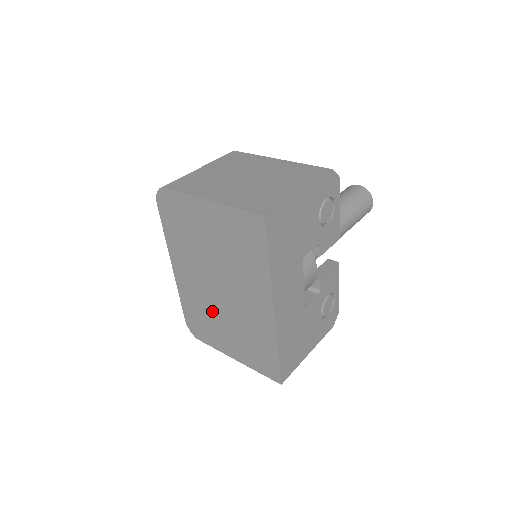
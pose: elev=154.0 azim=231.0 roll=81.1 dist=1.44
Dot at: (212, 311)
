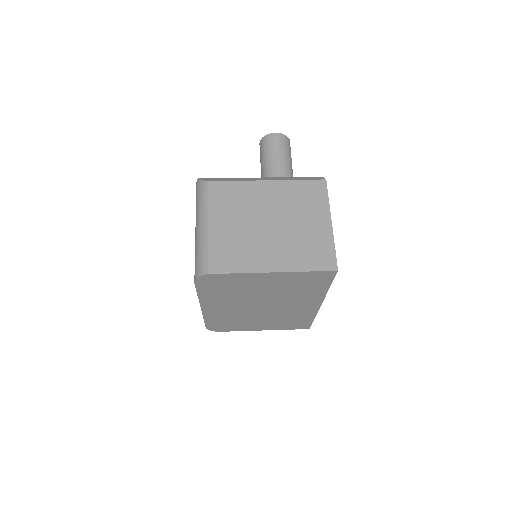
Dot at: (246, 317)
